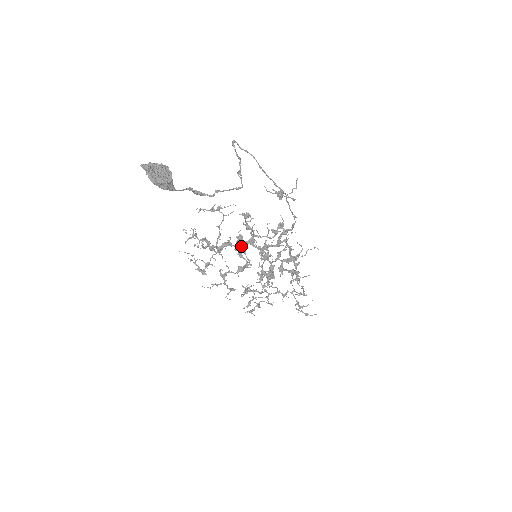
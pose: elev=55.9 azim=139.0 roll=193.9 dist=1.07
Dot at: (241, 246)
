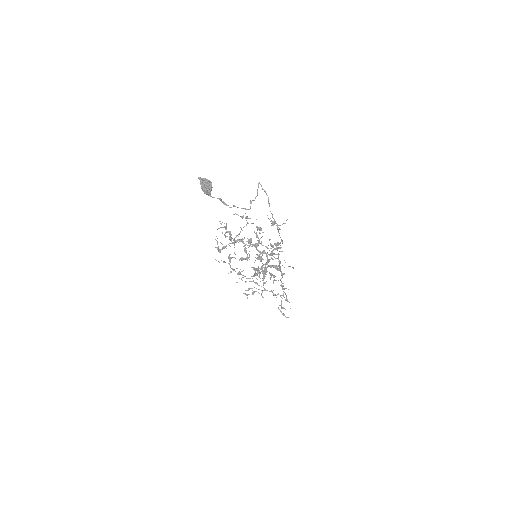
Dot at: (249, 246)
